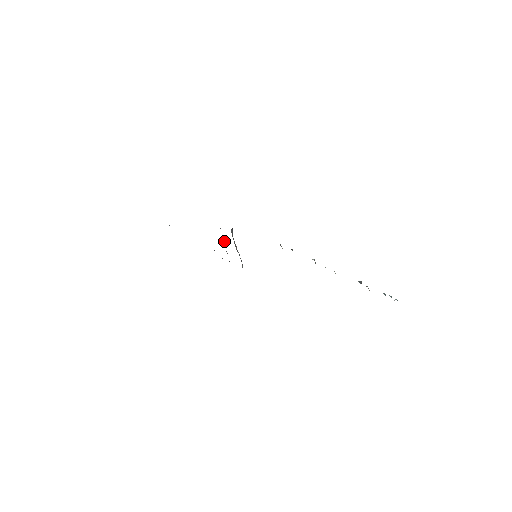
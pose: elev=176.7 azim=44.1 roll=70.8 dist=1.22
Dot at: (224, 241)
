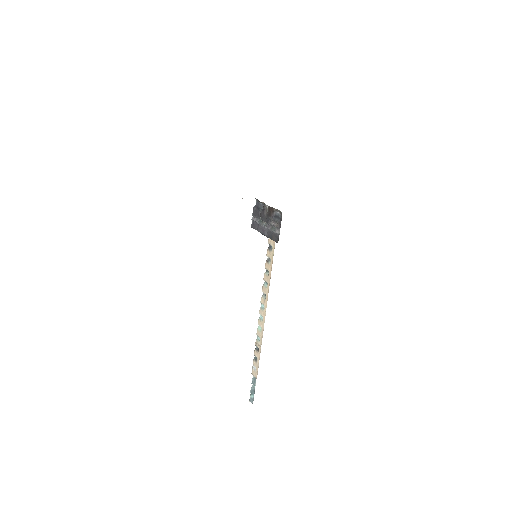
Dot at: (263, 223)
